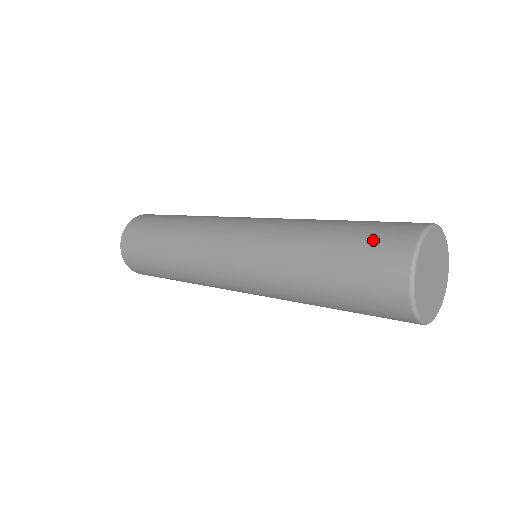
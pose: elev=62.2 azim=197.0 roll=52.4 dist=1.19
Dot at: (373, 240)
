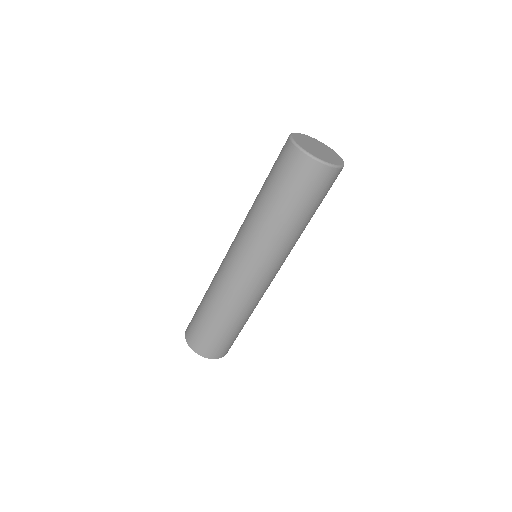
Dot at: (280, 167)
